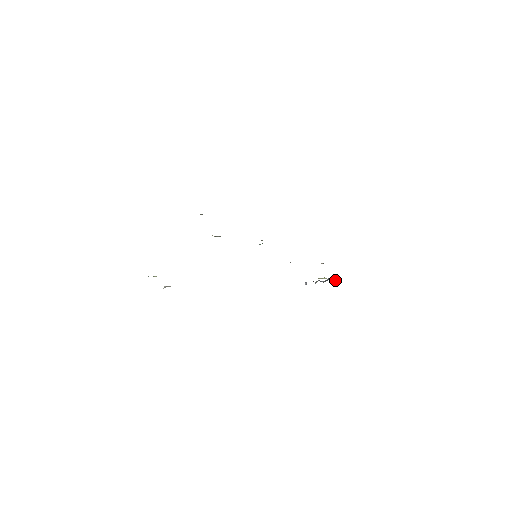
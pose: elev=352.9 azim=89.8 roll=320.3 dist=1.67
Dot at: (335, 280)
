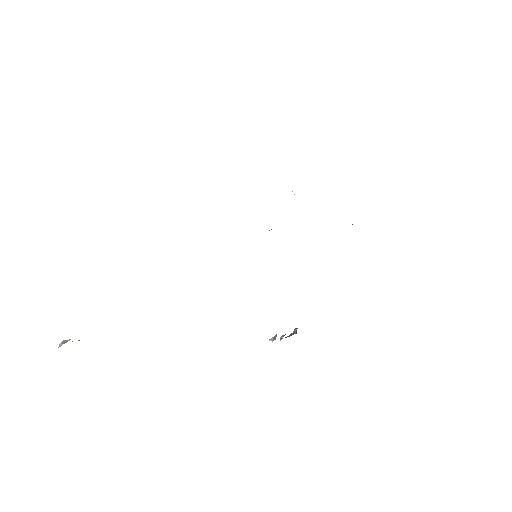
Dot at: occluded
